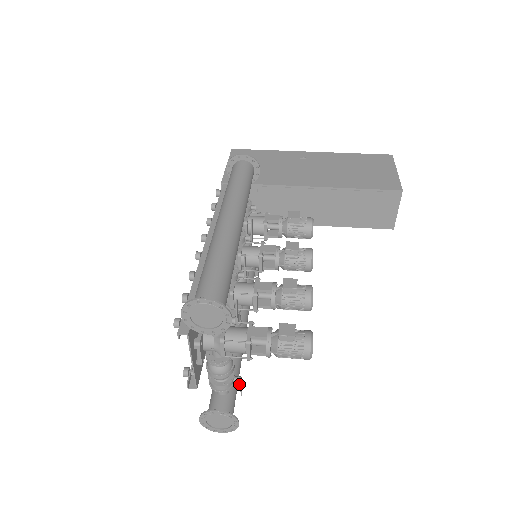
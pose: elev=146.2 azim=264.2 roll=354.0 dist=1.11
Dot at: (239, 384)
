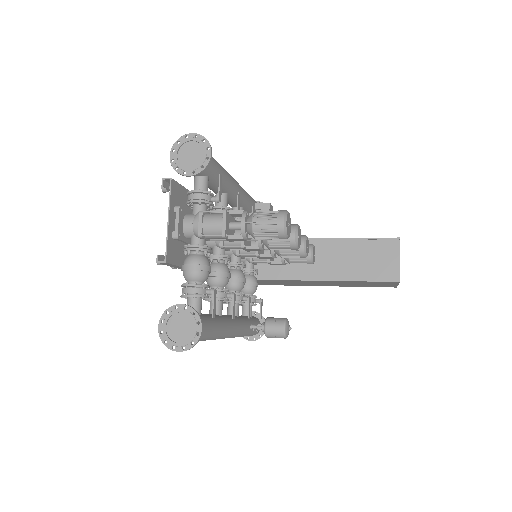
Dot at: (212, 296)
